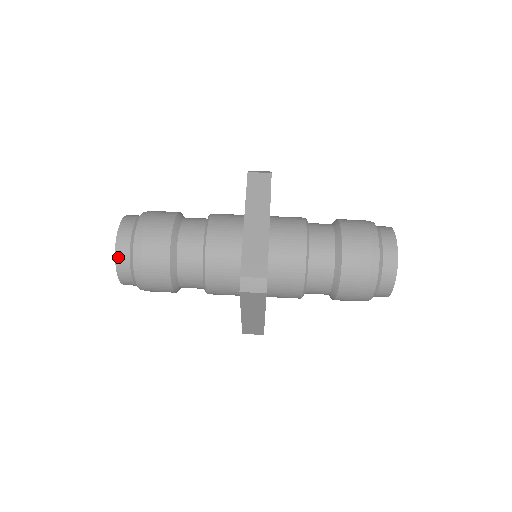
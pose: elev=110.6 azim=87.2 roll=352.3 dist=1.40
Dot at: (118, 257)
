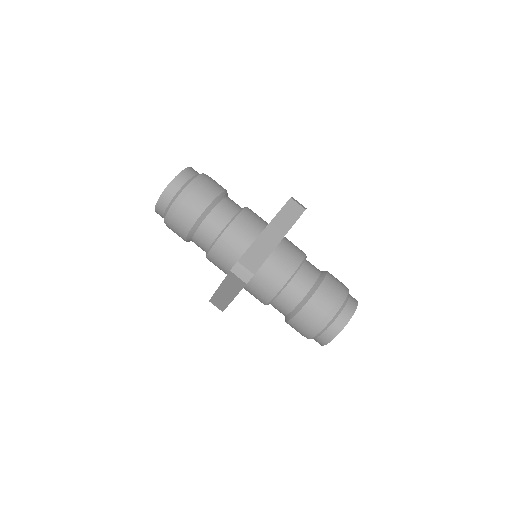
Dot at: (166, 191)
